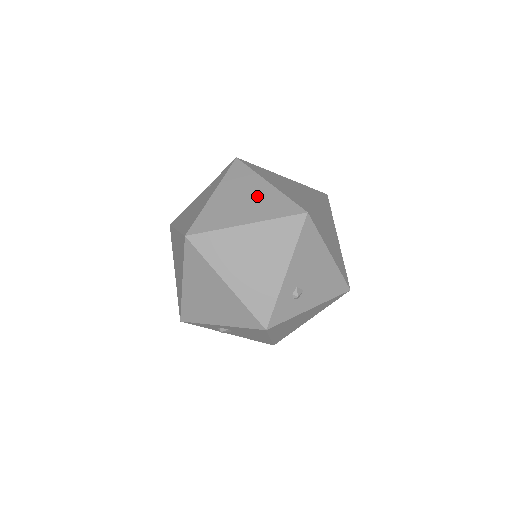
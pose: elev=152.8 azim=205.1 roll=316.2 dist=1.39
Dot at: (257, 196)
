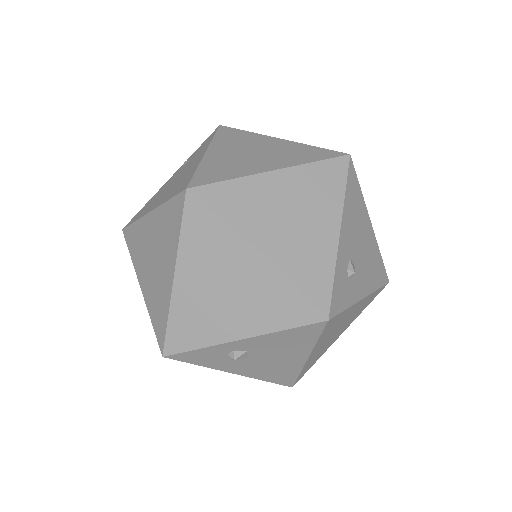
Dot at: (271, 148)
